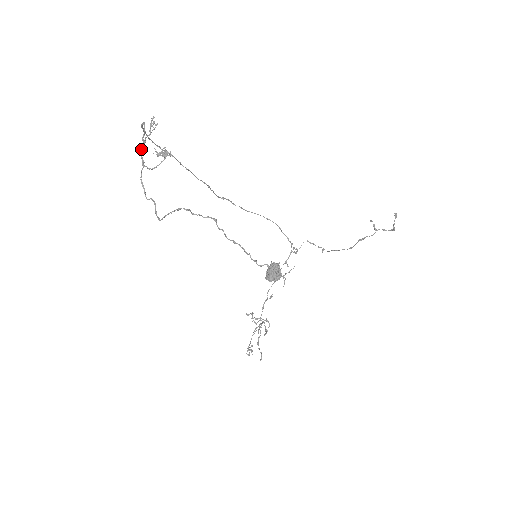
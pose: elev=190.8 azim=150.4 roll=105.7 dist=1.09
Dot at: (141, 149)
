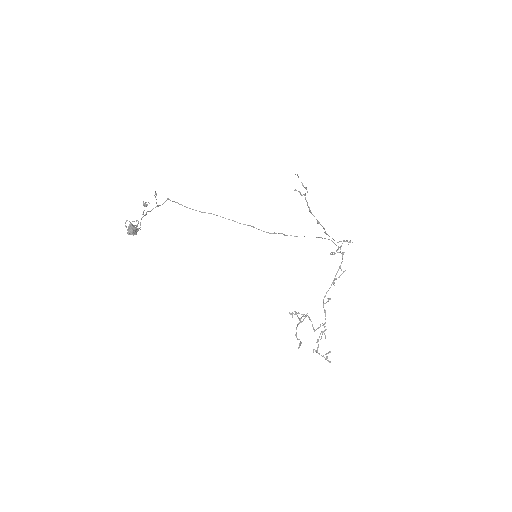
Dot at: (152, 209)
